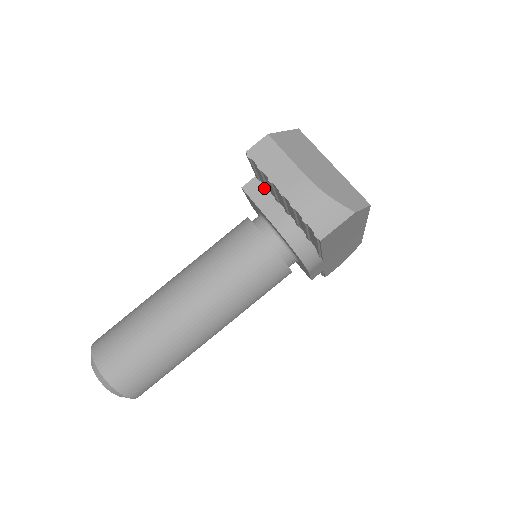
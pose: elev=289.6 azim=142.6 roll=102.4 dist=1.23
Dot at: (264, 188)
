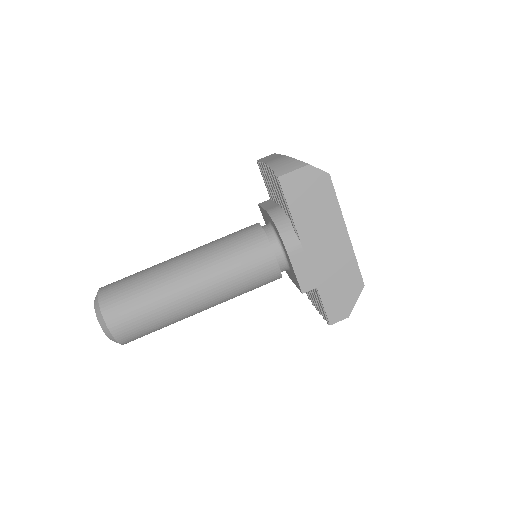
Dot at: (272, 201)
